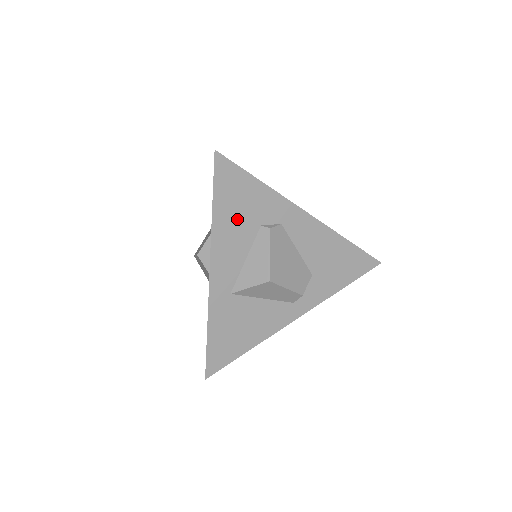
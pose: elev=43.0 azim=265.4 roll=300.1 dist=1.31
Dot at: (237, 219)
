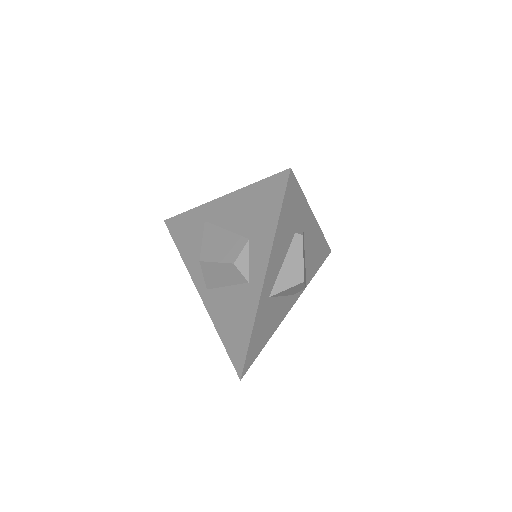
Dot at: (286, 229)
